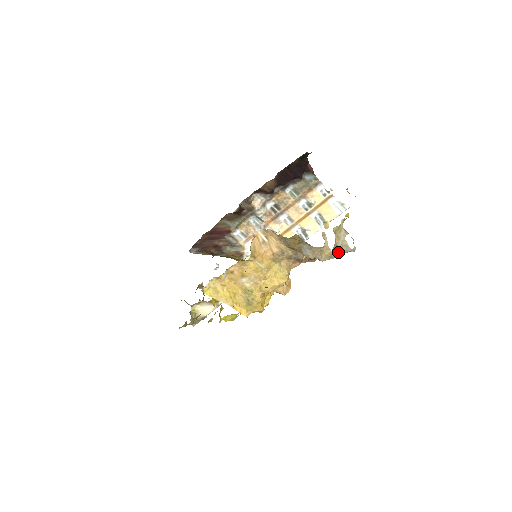
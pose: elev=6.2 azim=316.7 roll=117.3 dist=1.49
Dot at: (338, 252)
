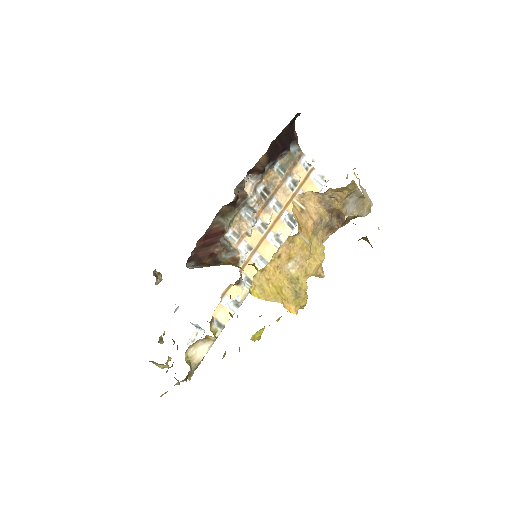
Dot at: occluded
